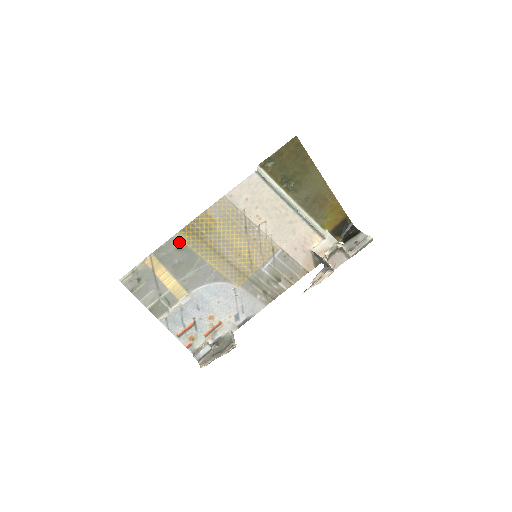
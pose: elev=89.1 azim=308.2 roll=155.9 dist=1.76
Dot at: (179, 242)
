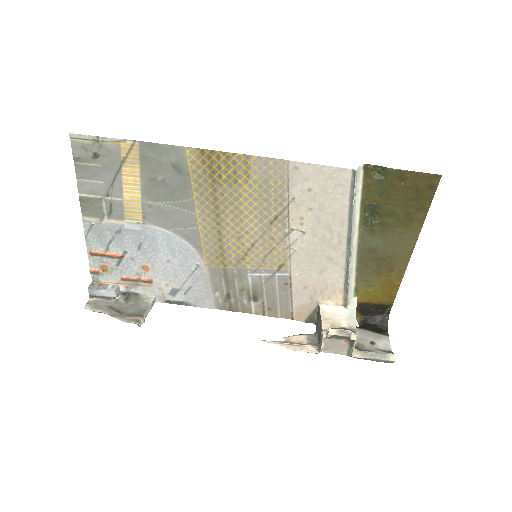
Dot at: (184, 160)
